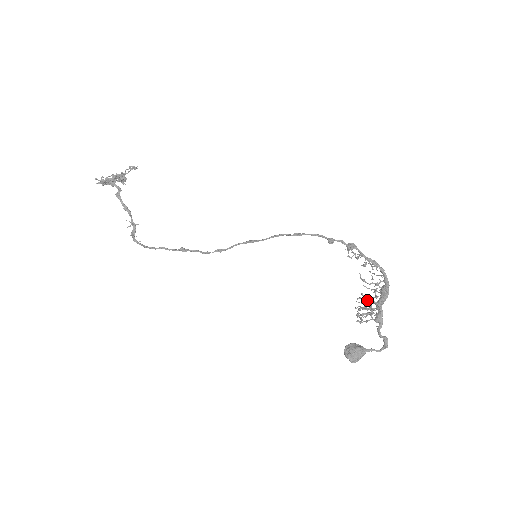
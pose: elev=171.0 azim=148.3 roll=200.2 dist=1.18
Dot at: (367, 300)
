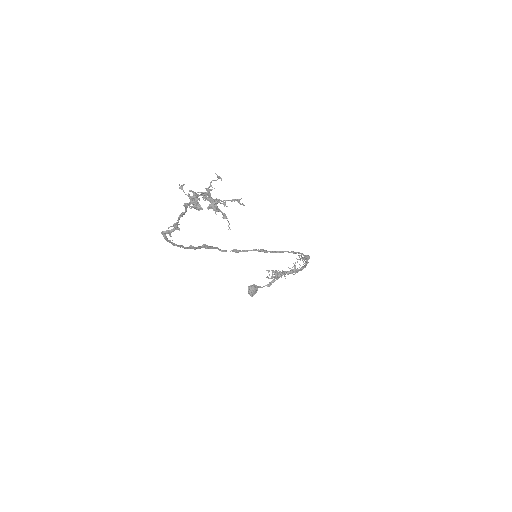
Dot at: occluded
